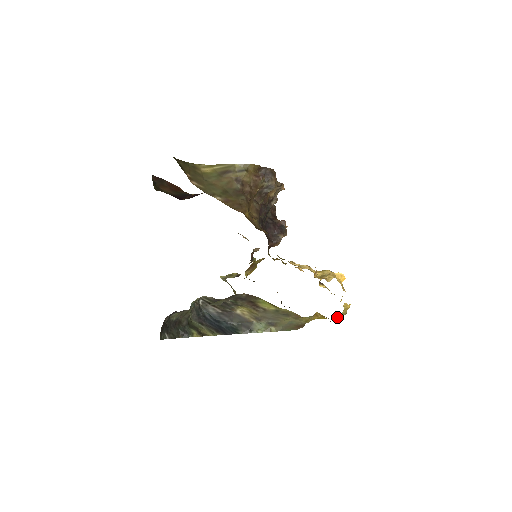
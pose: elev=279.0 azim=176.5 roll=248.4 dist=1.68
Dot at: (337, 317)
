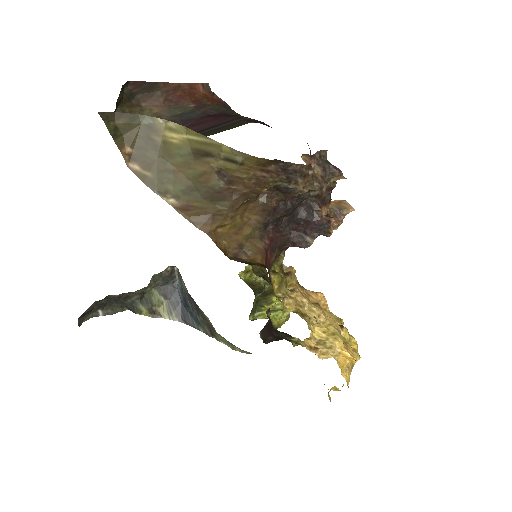
Dot at: occluded
